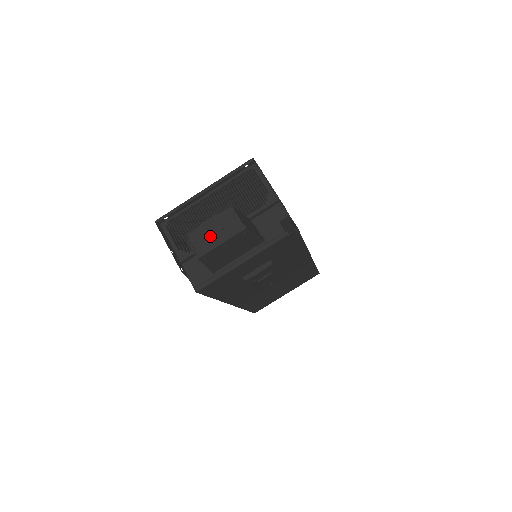
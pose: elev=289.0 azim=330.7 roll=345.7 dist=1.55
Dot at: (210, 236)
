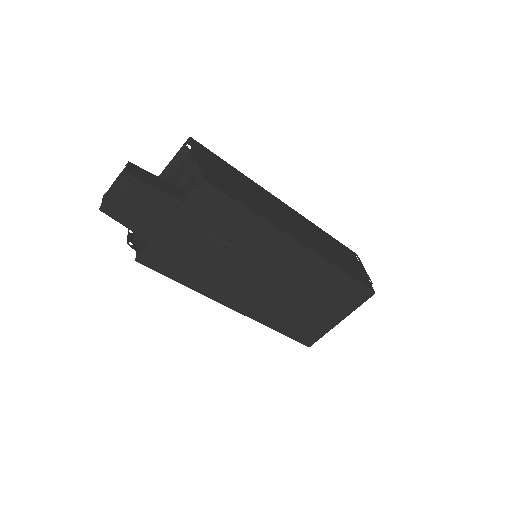
Dot at: (111, 190)
